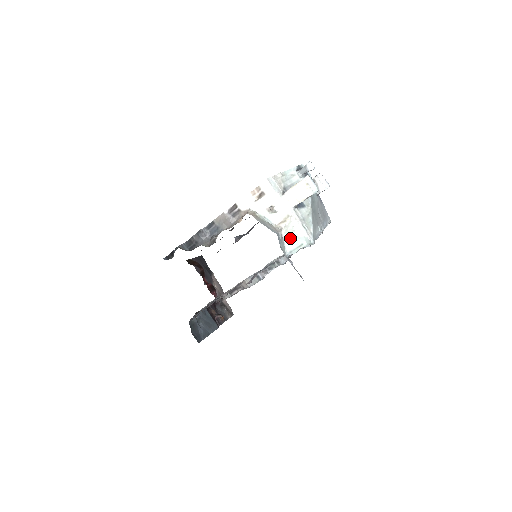
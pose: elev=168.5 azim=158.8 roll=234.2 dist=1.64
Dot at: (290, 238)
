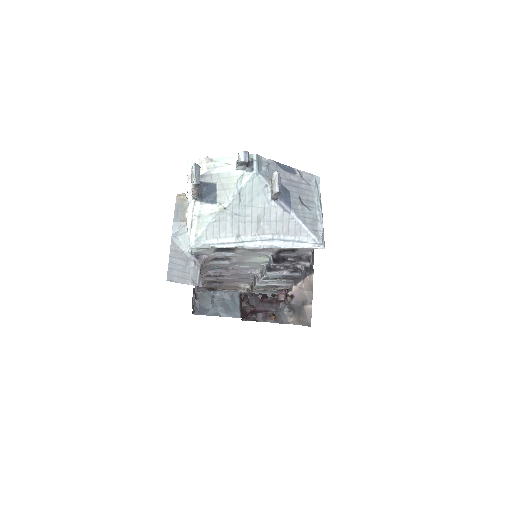
Dot at: occluded
